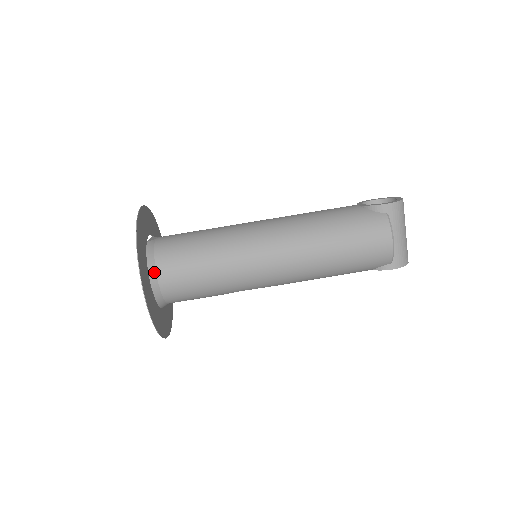
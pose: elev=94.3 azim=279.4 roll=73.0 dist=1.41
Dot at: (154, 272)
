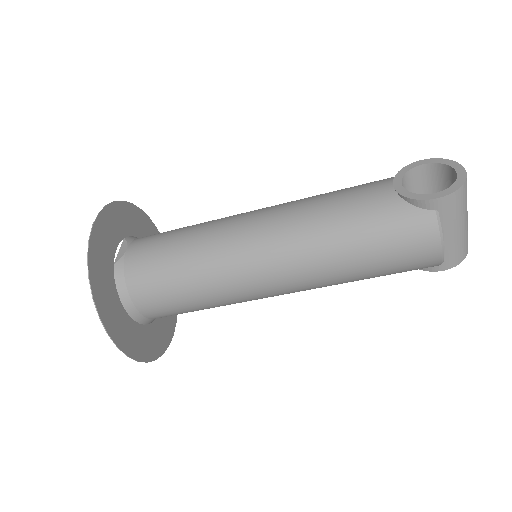
Dot at: (130, 304)
